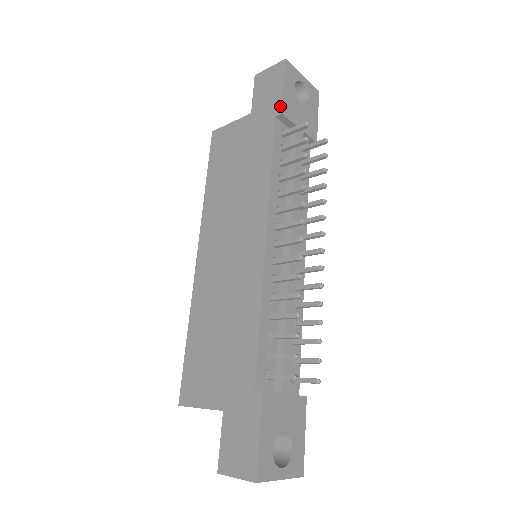
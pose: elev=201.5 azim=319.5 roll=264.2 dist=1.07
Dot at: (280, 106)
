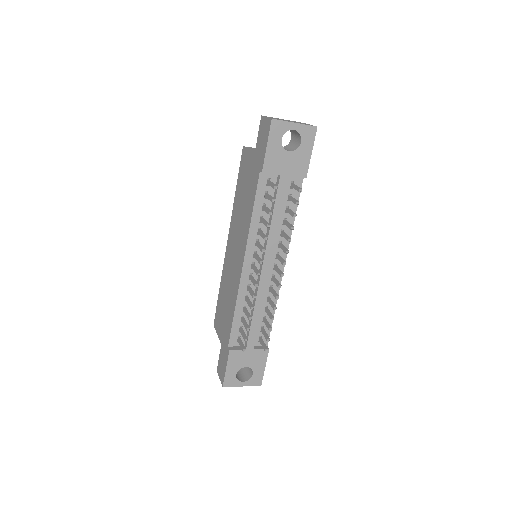
Dot at: (262, 164)
